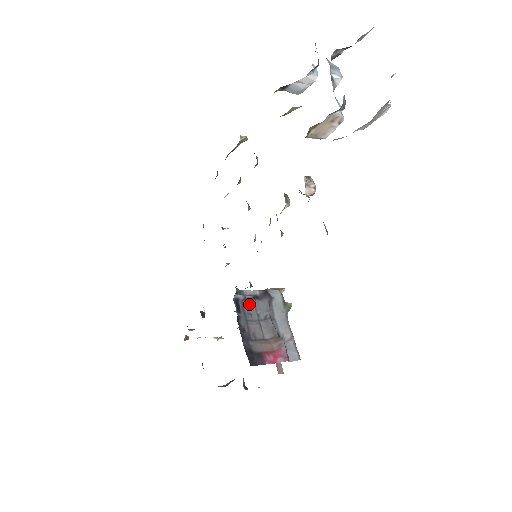
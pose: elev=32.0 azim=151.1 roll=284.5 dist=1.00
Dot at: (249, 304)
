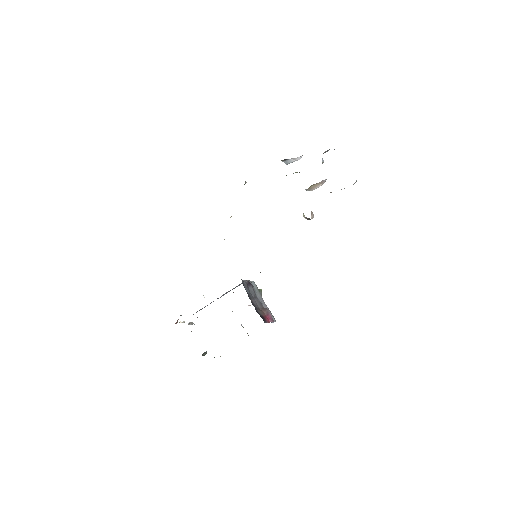
Dot at: (246, 288)
